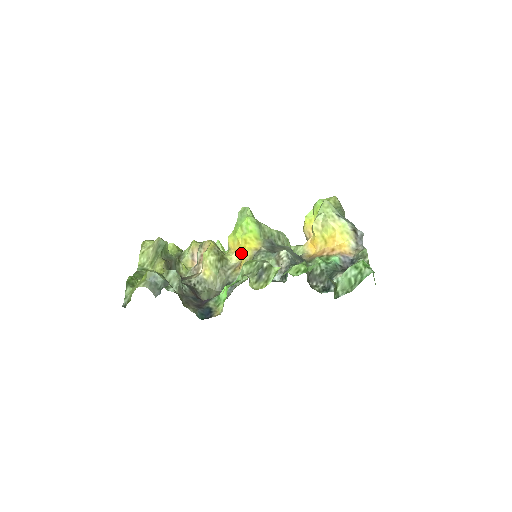
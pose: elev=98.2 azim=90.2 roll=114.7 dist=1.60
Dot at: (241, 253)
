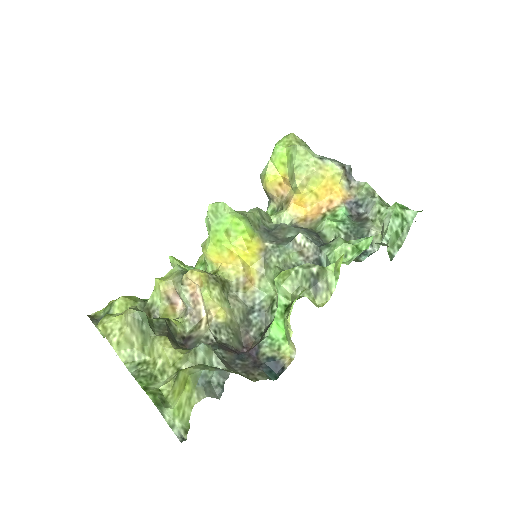
Dot at: (239, 263)
